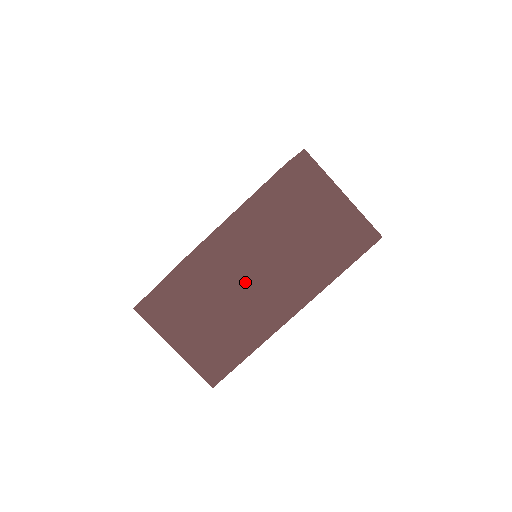
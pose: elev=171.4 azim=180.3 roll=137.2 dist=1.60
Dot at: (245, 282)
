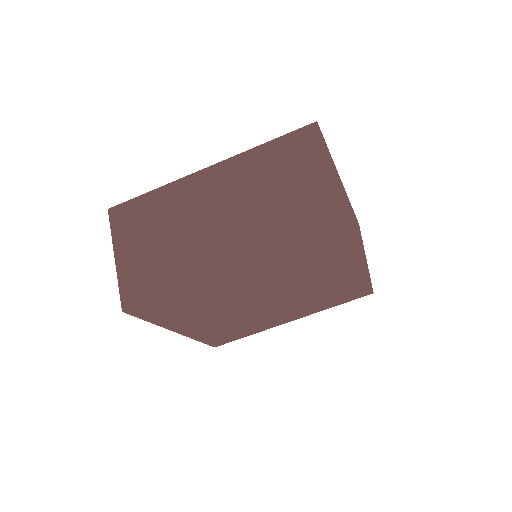
Dot at: (206, 220)
